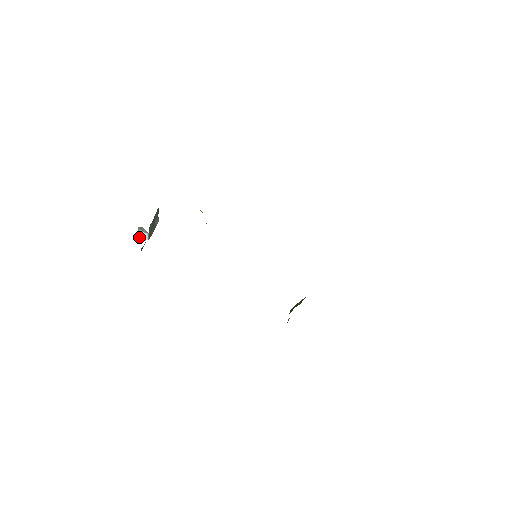
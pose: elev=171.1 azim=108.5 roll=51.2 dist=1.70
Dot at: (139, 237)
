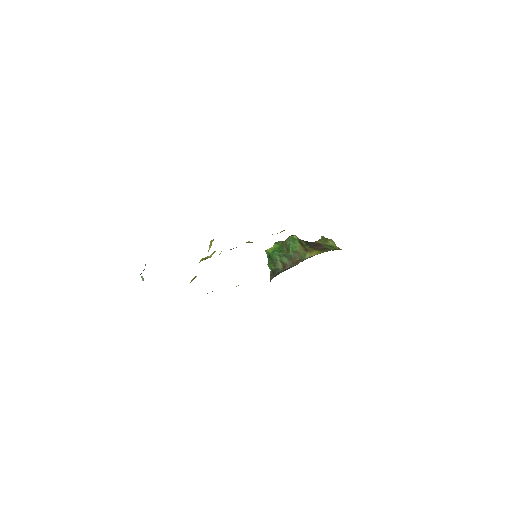
Dot at: occluded
